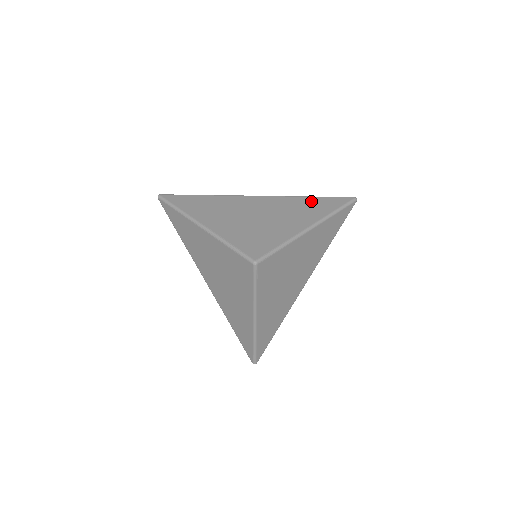
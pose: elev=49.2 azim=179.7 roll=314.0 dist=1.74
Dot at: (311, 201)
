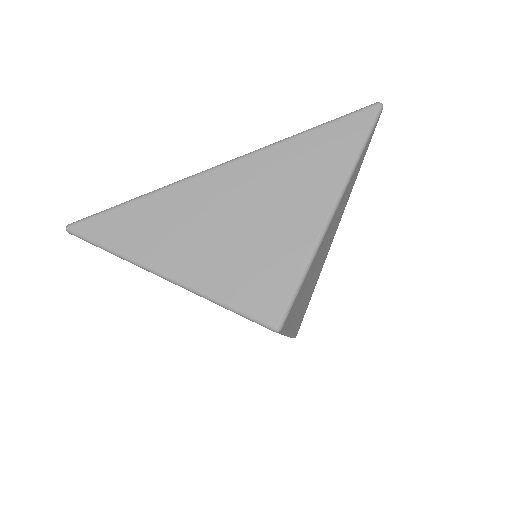
Dot at: (311, 145)
